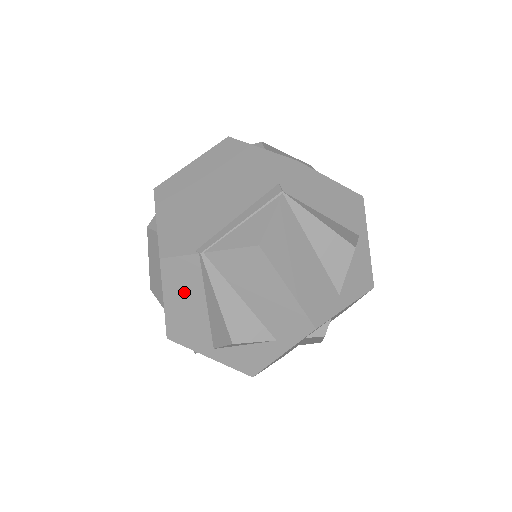
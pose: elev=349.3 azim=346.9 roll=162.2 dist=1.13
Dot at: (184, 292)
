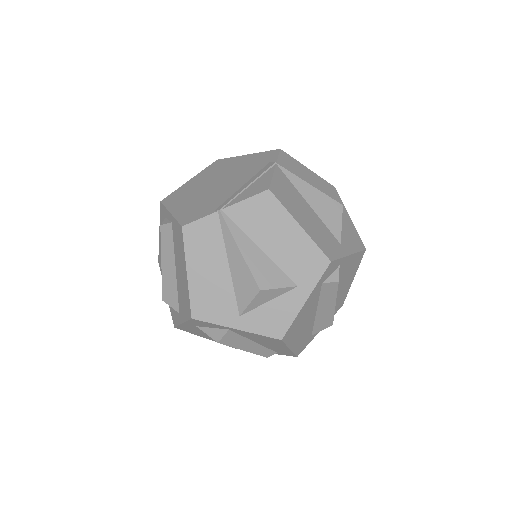
Dot at: (206, 257)
